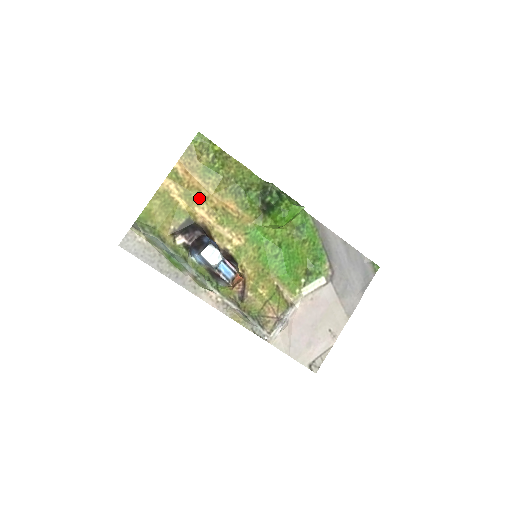
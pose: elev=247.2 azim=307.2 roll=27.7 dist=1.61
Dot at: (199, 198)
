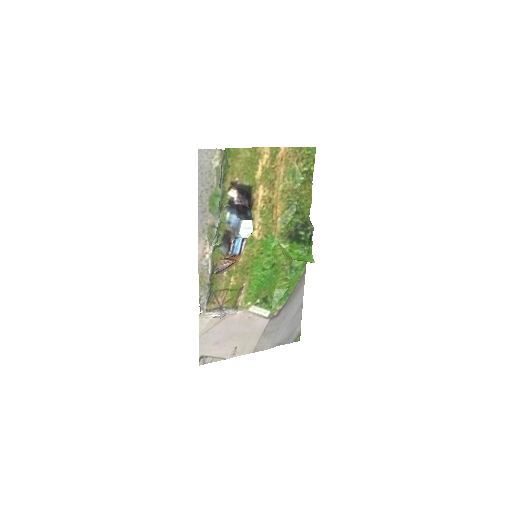
Dot at: (270, 183)
